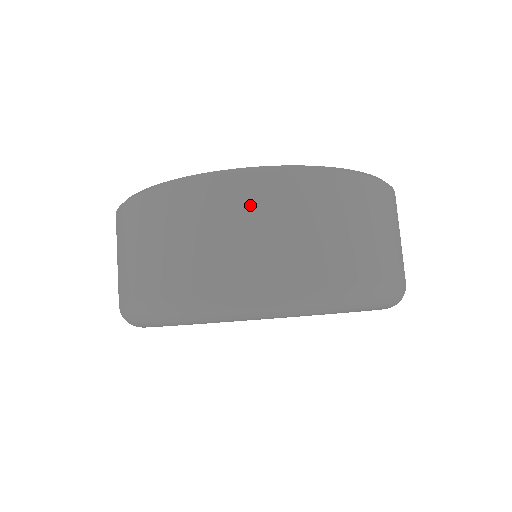
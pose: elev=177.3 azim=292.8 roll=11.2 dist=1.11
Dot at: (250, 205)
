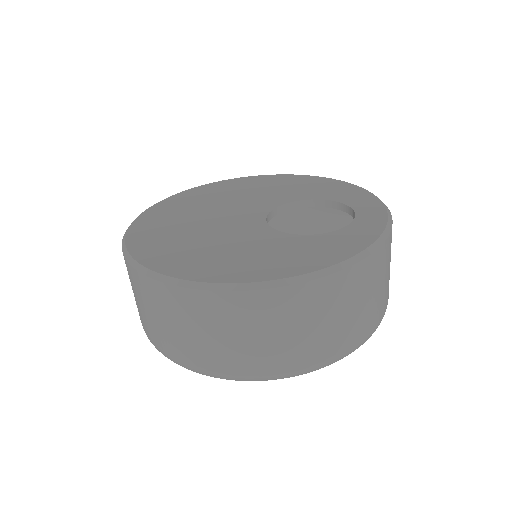
Dot at: (160, 304)
